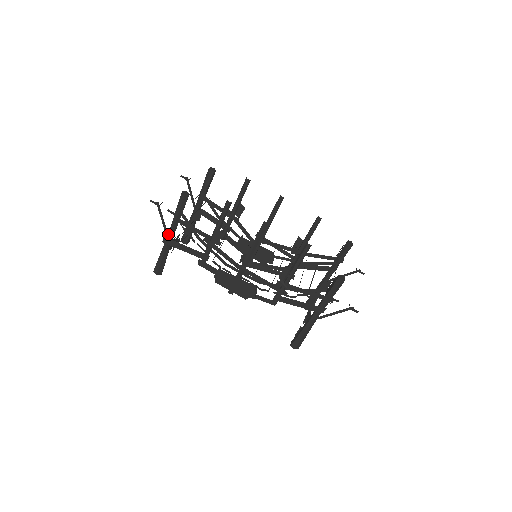
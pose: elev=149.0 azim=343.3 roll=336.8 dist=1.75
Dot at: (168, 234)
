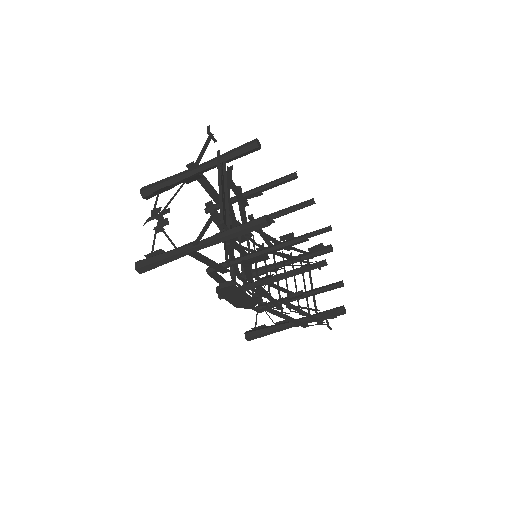
Dot at: (200, 246)
